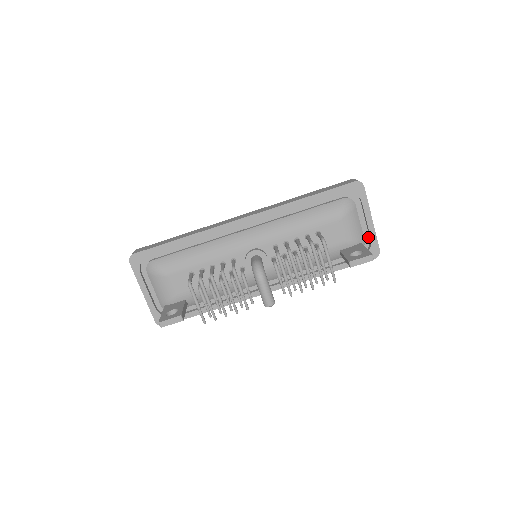
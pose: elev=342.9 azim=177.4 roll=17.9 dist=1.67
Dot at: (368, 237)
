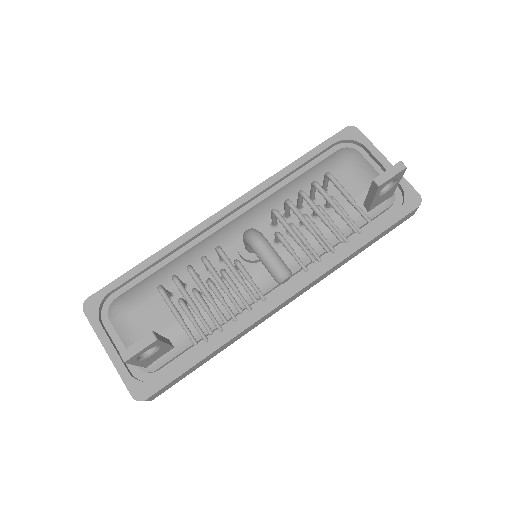
Dot at: occluded
